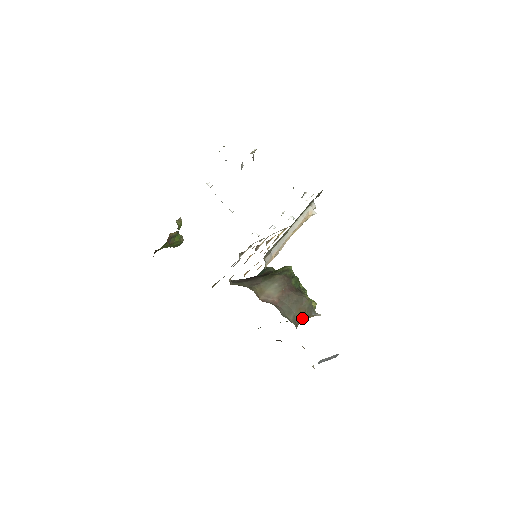
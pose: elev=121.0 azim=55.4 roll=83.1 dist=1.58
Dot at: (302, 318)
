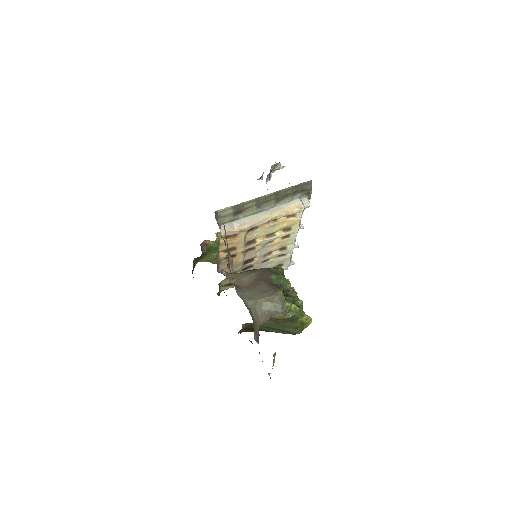
Dot at: (268, 312)
